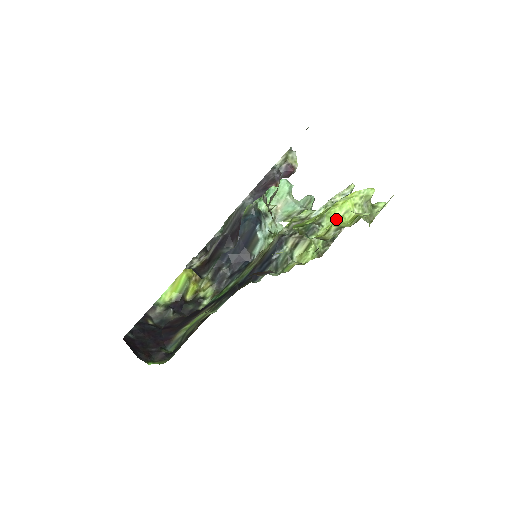
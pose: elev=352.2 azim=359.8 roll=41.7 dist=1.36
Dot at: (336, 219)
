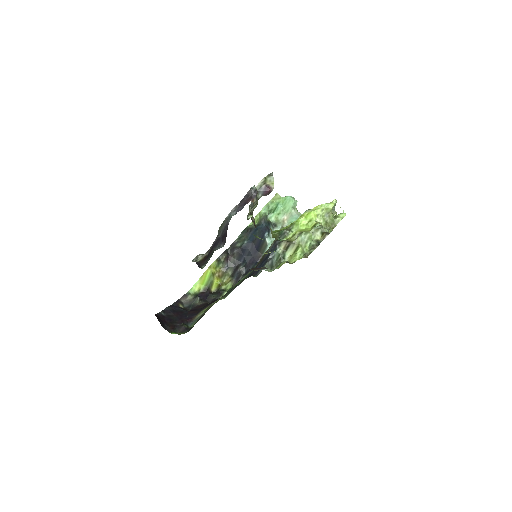
Dot at: (302, 226)
